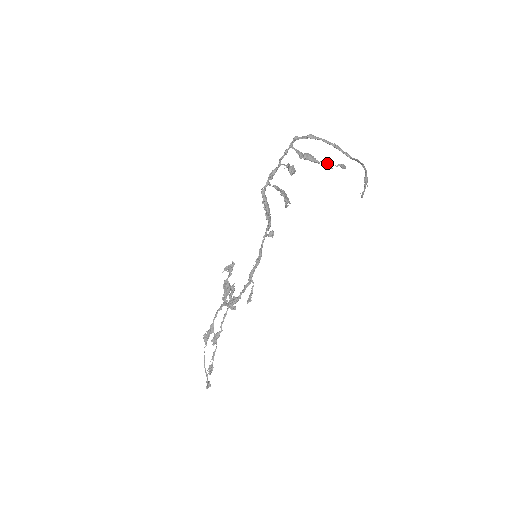
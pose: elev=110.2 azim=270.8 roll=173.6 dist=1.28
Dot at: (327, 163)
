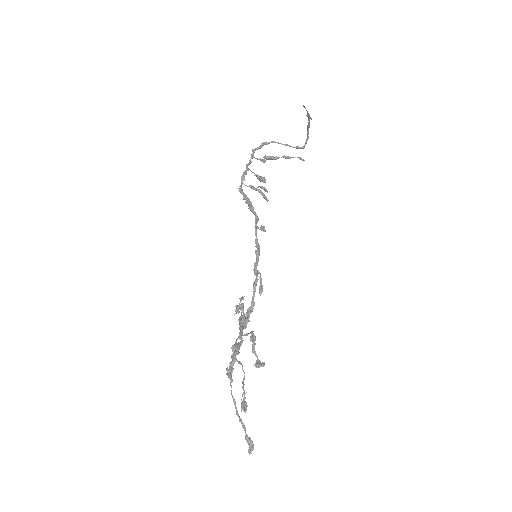
Dot at: (285, 156)
